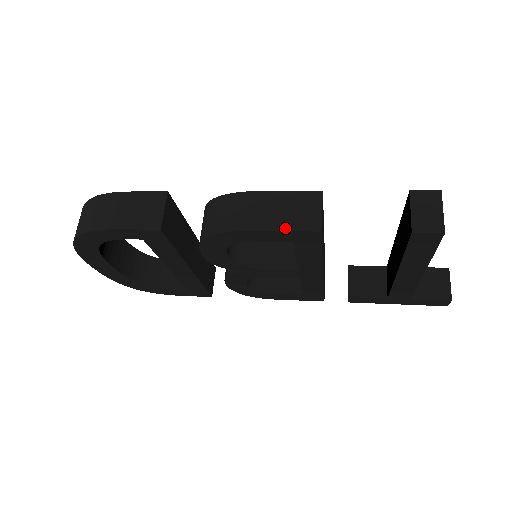
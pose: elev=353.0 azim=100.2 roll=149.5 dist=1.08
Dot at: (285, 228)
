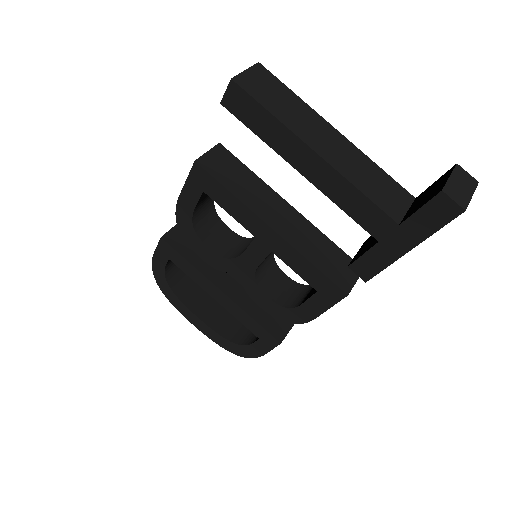
Dot at: (187, 179)
